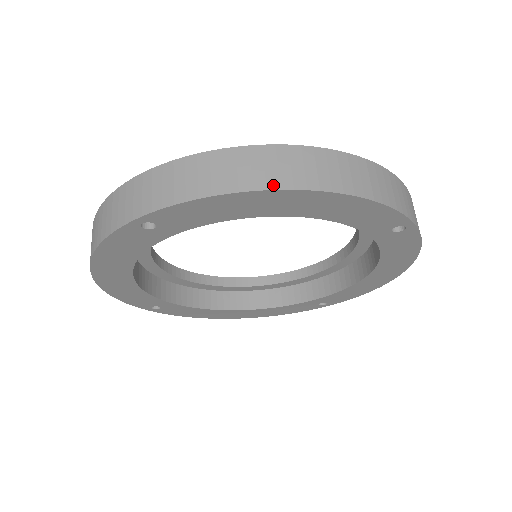
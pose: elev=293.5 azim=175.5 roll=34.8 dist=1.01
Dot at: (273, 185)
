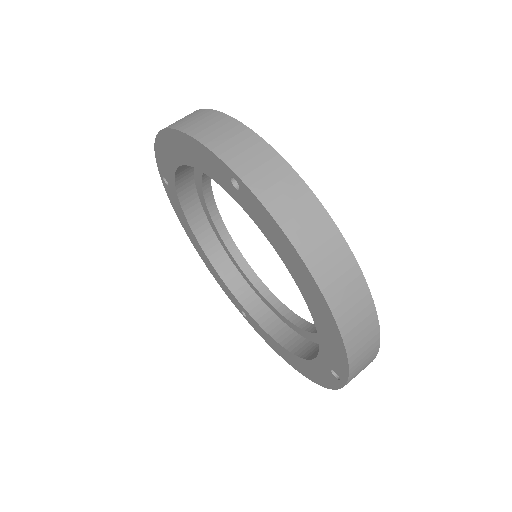
Dot at: (322, 283)
